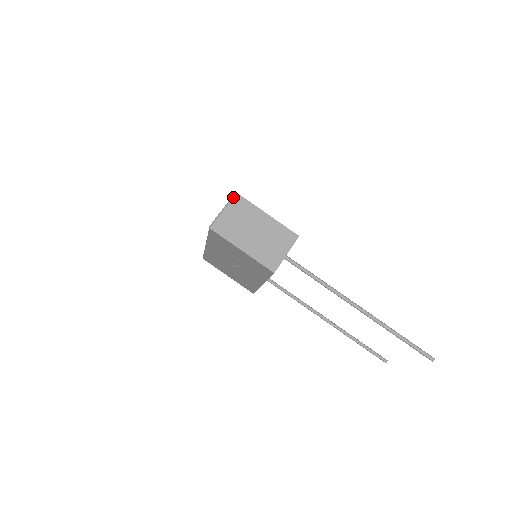
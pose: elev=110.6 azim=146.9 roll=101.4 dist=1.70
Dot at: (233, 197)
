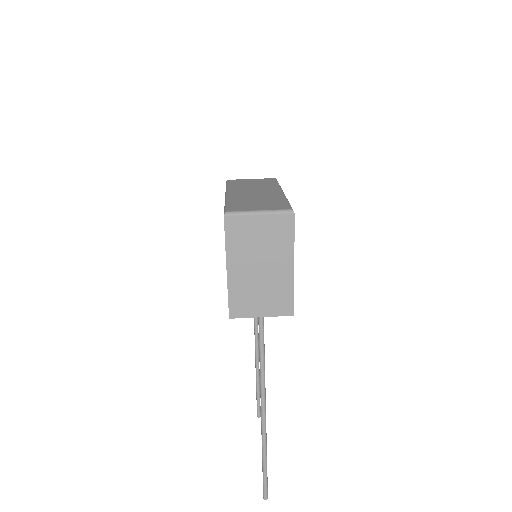
Dot at: (285, 212)
